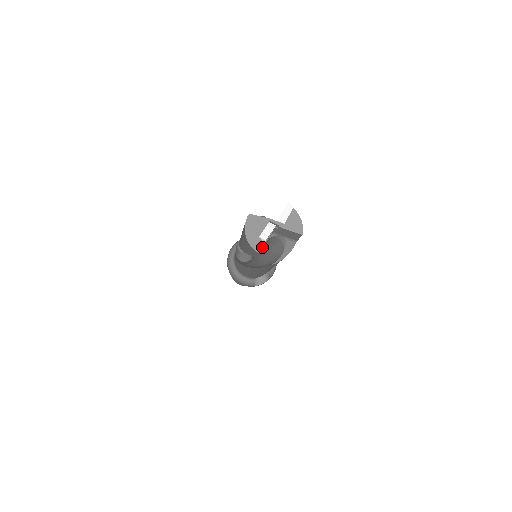
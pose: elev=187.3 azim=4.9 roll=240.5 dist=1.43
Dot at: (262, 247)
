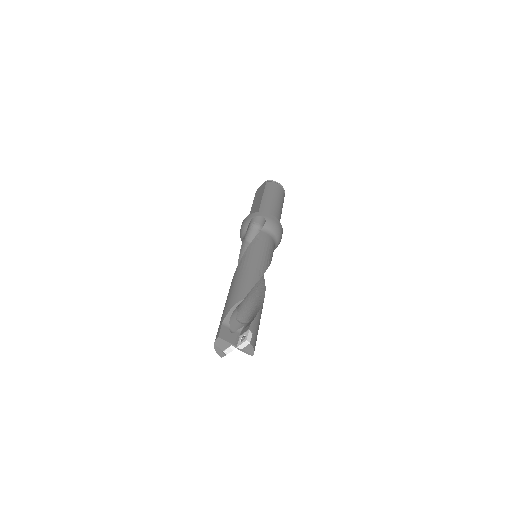
Dot at: occluded
